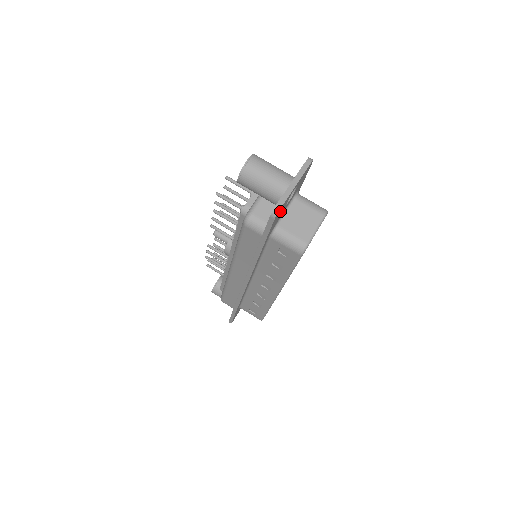
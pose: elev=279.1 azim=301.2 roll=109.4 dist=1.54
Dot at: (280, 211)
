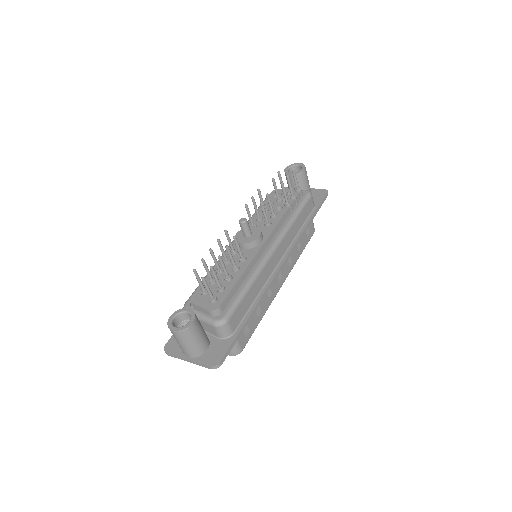
Dot at: (178, 347)
